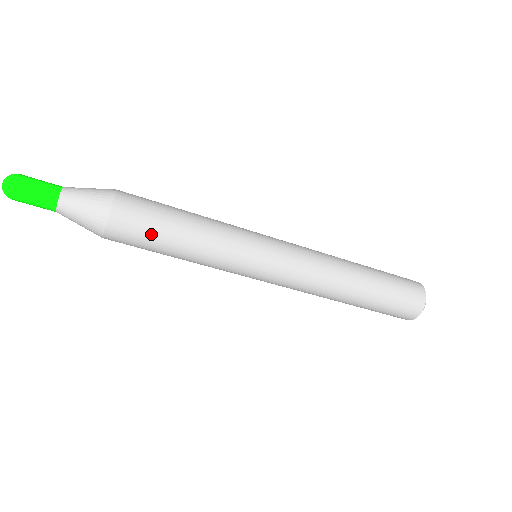
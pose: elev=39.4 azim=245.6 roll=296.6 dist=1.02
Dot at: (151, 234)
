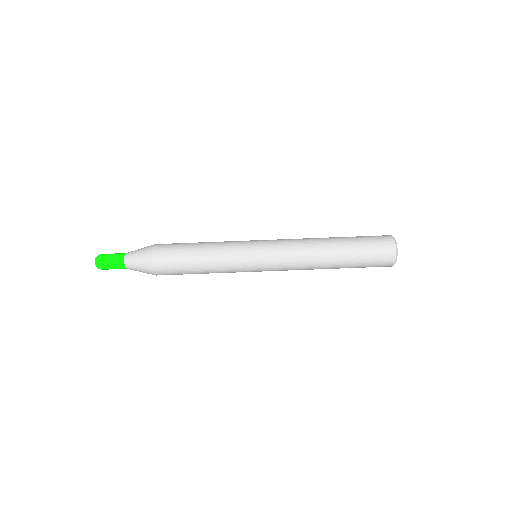
Dot at: (180, 258)
